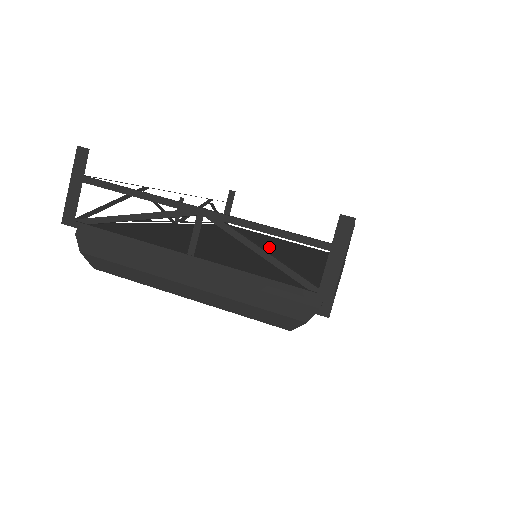
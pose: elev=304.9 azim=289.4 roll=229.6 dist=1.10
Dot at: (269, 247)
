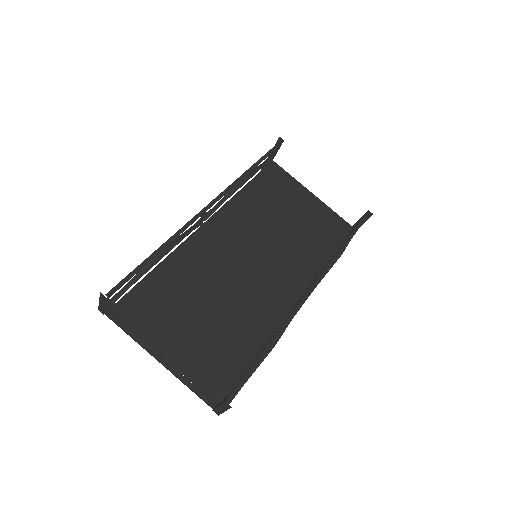
Dot at: (262, 262)
